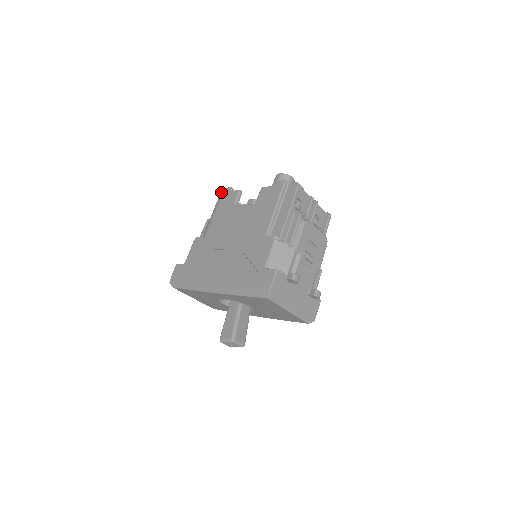
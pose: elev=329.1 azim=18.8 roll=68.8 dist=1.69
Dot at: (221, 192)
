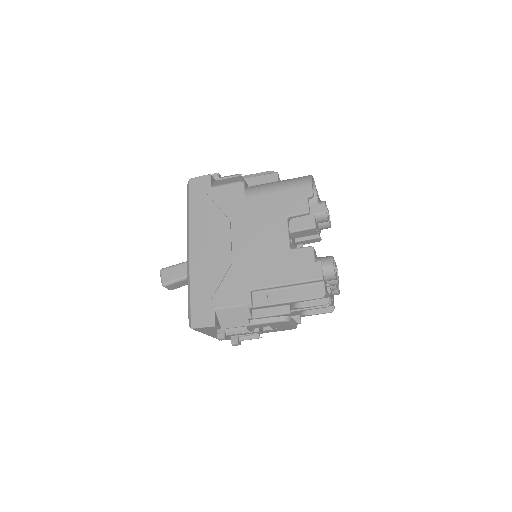
Dot at: (306, 181)
